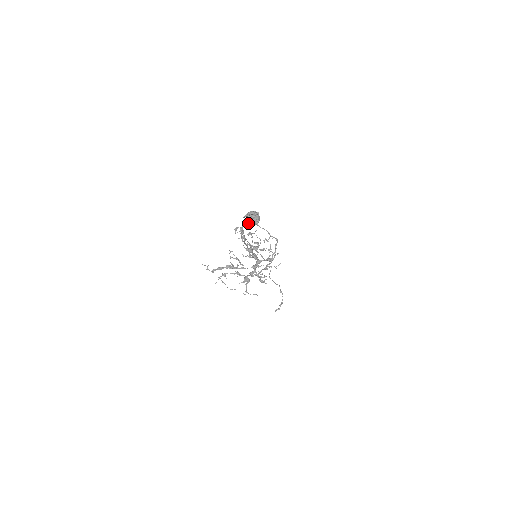
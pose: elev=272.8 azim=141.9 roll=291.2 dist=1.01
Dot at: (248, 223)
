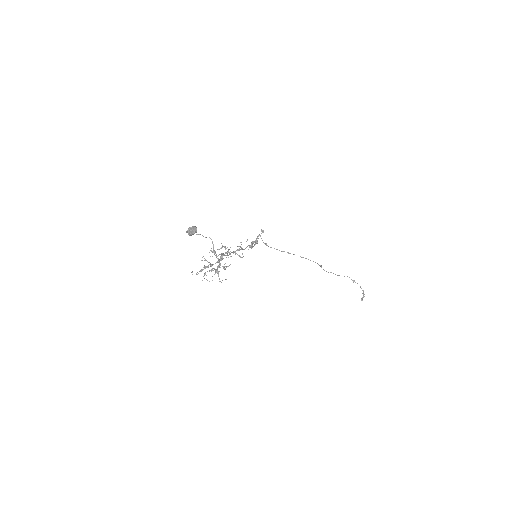
Dot at: (189, 235)
